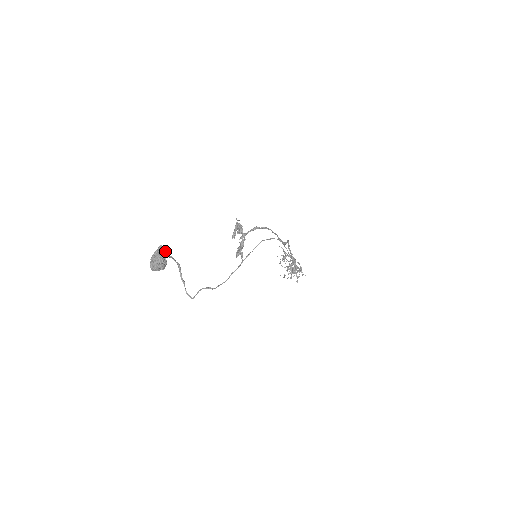
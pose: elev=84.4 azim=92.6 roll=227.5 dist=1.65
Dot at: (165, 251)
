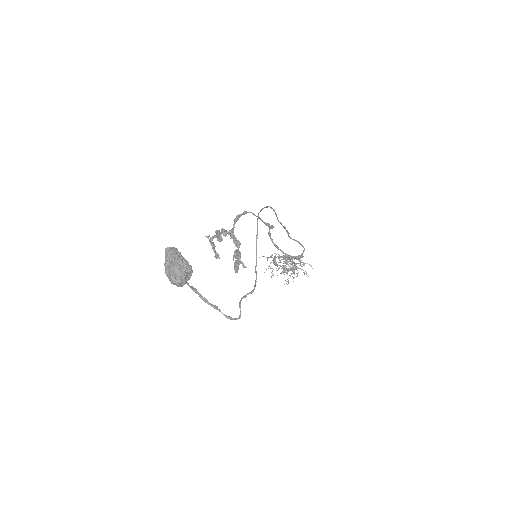
Dot at: (177, 251)
